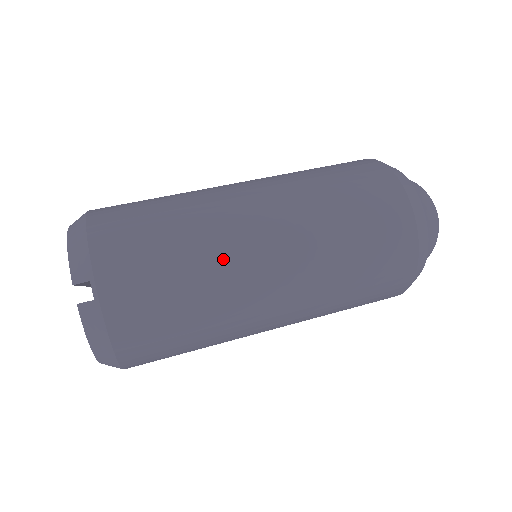
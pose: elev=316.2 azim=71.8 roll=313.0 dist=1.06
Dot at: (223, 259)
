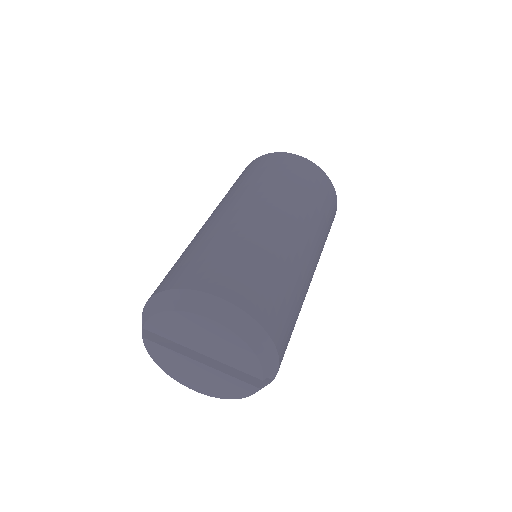
Dot at: occluded
